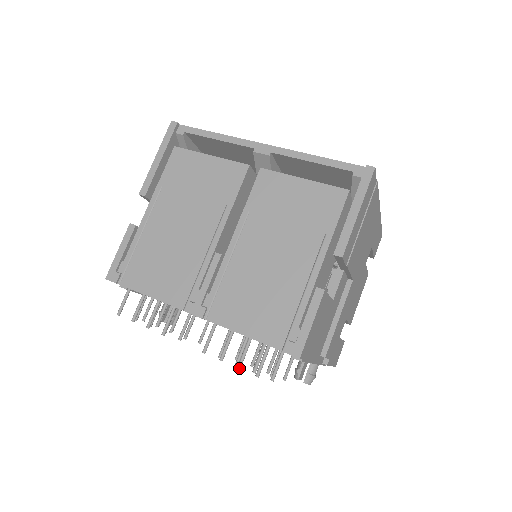
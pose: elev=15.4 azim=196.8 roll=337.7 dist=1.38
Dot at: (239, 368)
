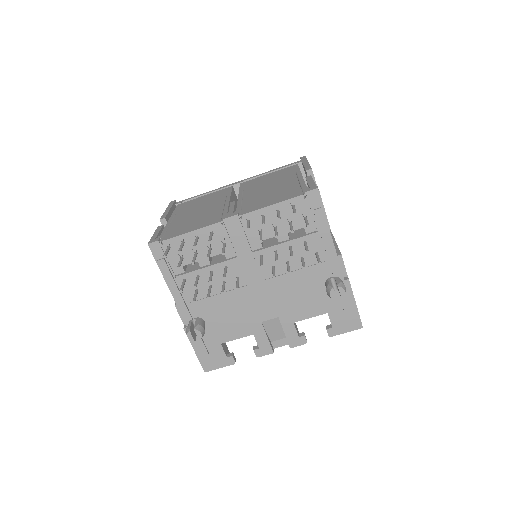
Dot at: (279, 218)
